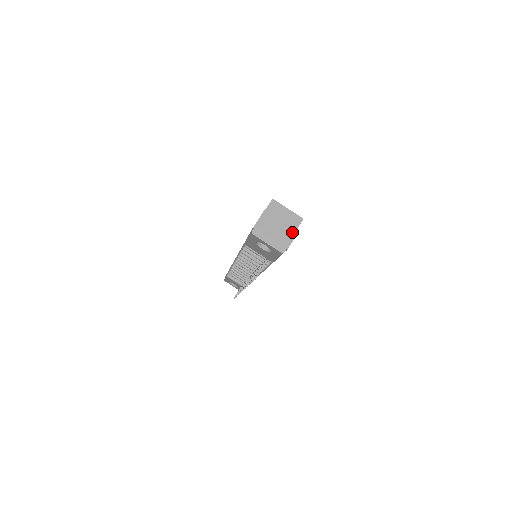
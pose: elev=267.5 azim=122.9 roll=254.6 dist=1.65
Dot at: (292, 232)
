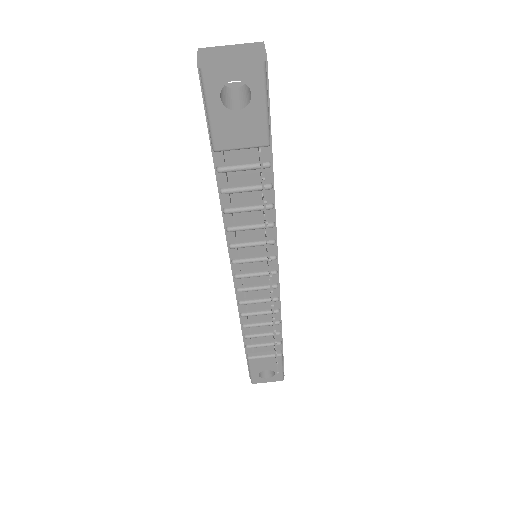
Dot at: (256, 46)
